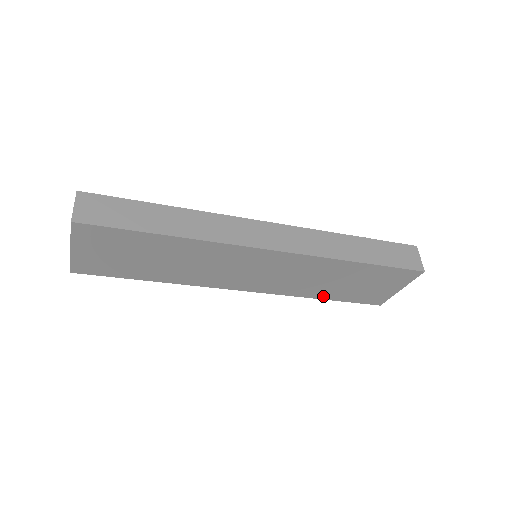
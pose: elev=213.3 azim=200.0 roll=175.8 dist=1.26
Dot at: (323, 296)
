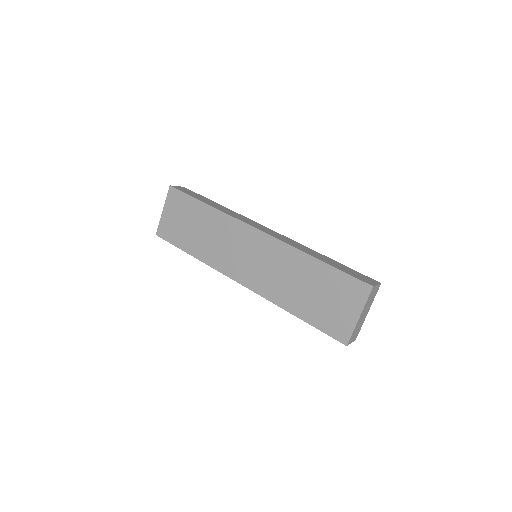
Dot at: (295, 310)
